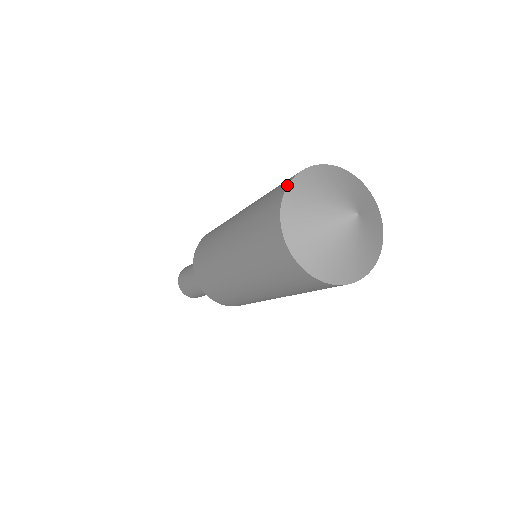
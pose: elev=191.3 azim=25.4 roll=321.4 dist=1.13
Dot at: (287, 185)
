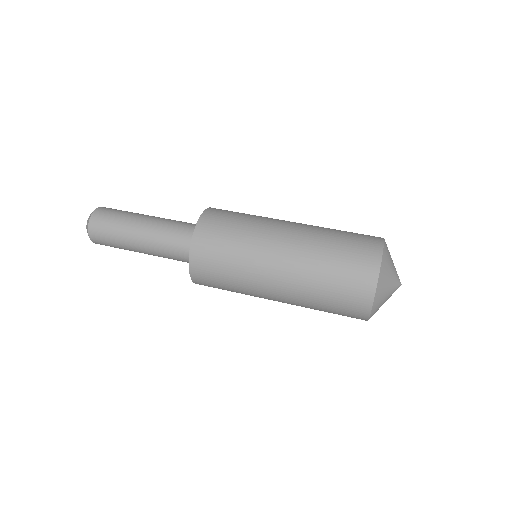
Dot at: (382, 258)
